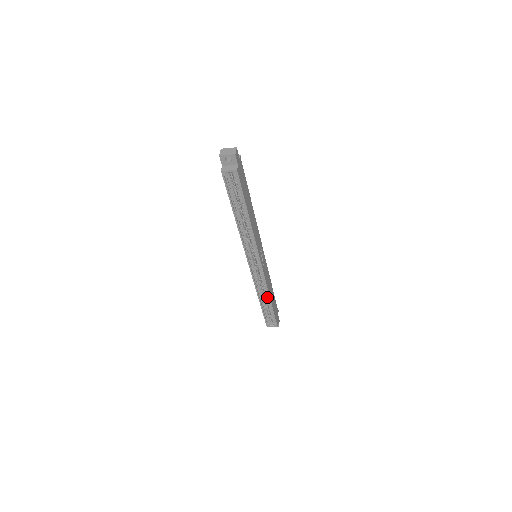
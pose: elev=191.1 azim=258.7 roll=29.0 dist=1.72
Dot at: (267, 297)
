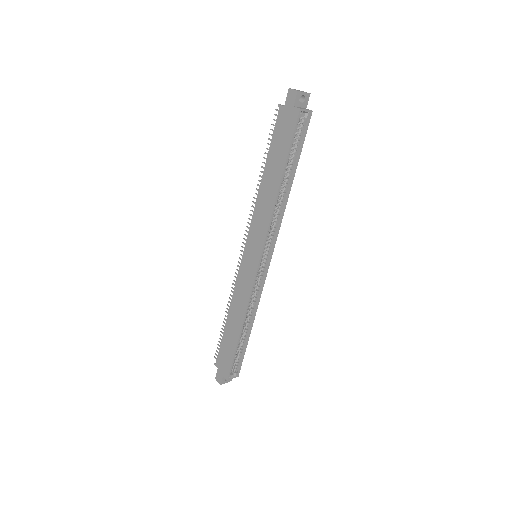
Dot at: (249, 322)
